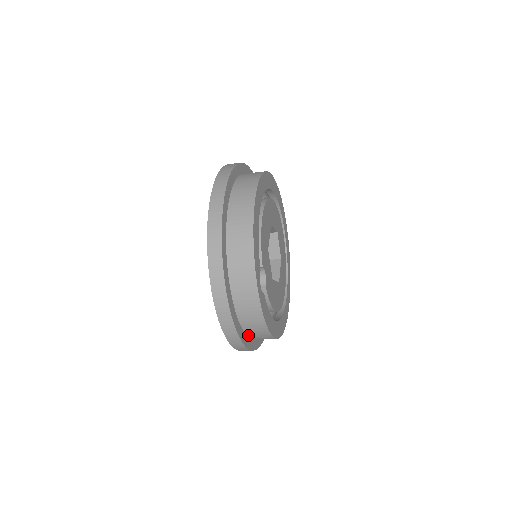
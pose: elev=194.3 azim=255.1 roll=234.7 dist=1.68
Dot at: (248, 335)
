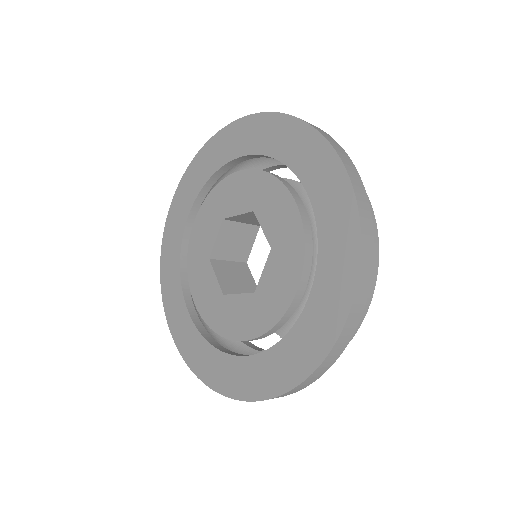
Dot at: occluded
